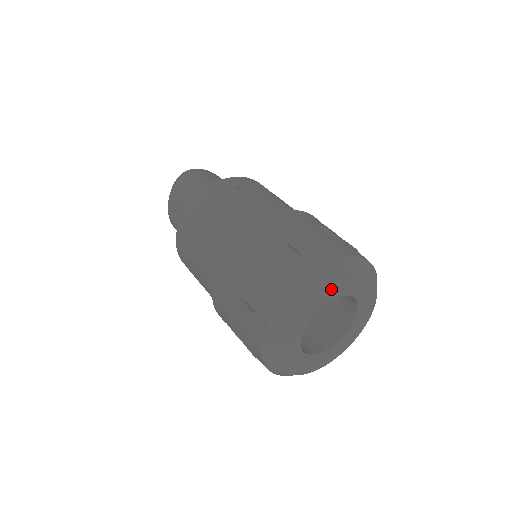
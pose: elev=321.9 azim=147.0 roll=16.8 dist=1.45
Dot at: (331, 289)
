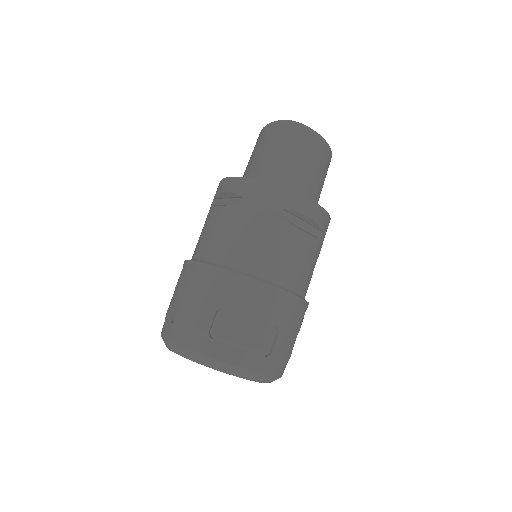
Dot at: occluded
